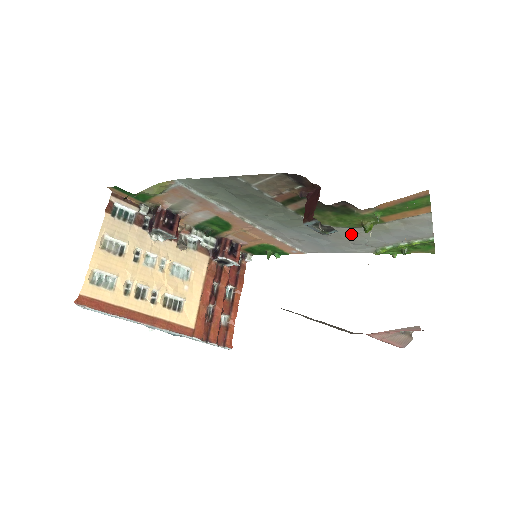
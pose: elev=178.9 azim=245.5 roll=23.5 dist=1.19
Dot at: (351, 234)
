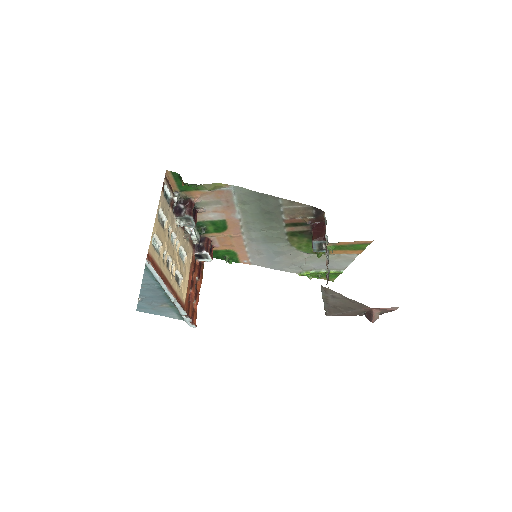
Dot at: (300, 257)
